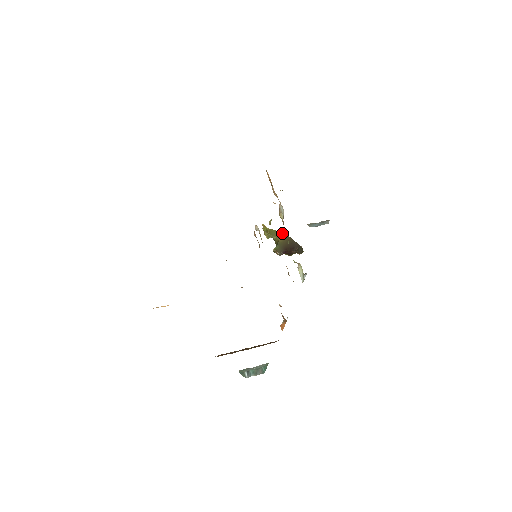
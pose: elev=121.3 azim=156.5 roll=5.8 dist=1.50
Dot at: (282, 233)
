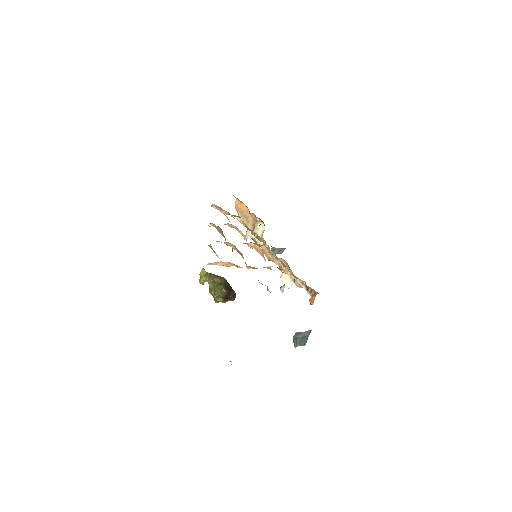
Dot at: (221, 277)
